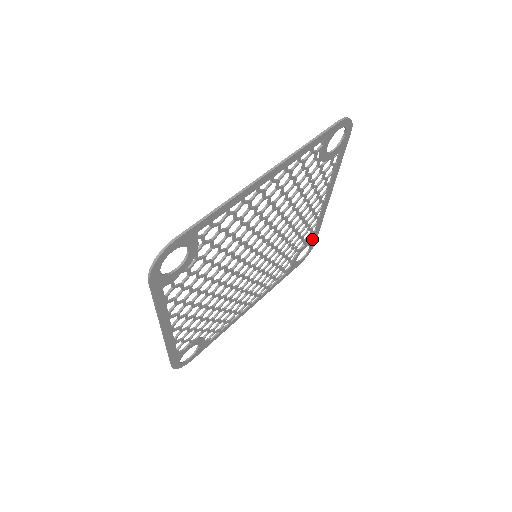
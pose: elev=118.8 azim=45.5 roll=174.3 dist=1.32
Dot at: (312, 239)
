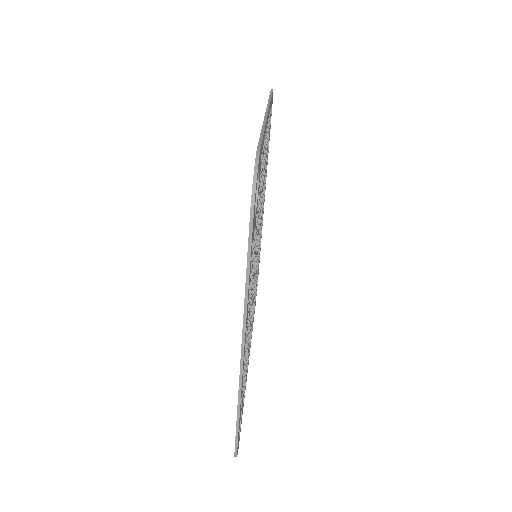
Dot at: occluded
